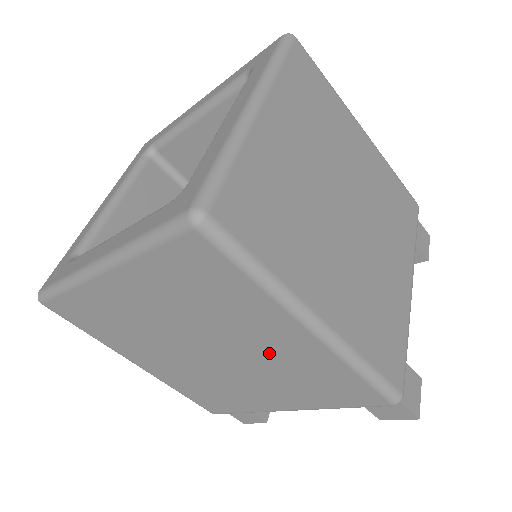
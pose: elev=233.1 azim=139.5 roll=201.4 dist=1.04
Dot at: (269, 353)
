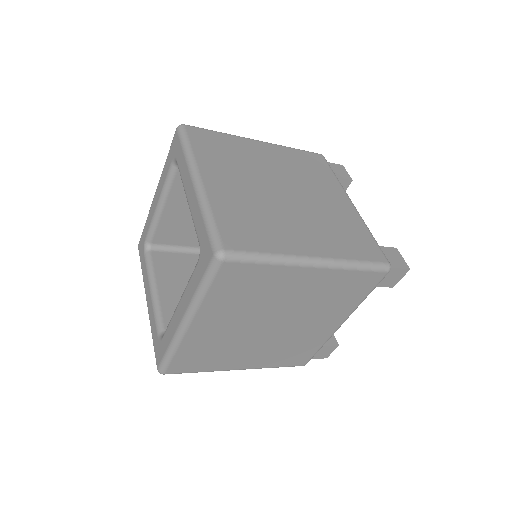
Dot at: (305, 297)
